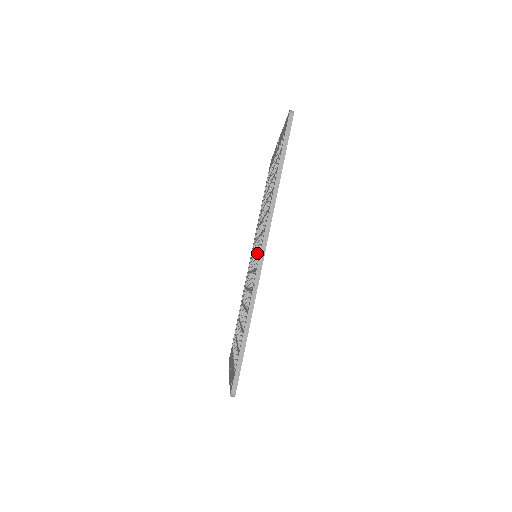
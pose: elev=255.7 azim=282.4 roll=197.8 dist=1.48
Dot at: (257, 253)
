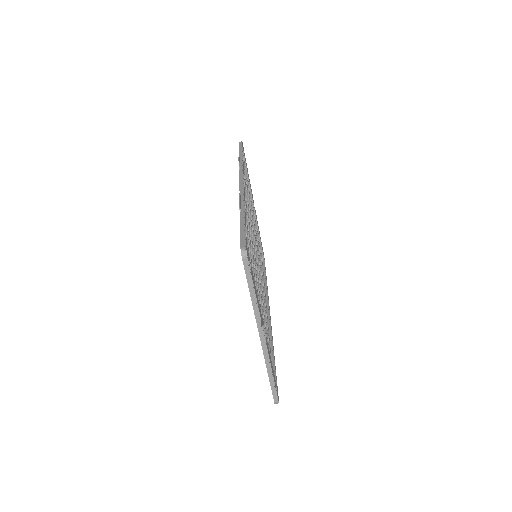
Dot at: occluded
